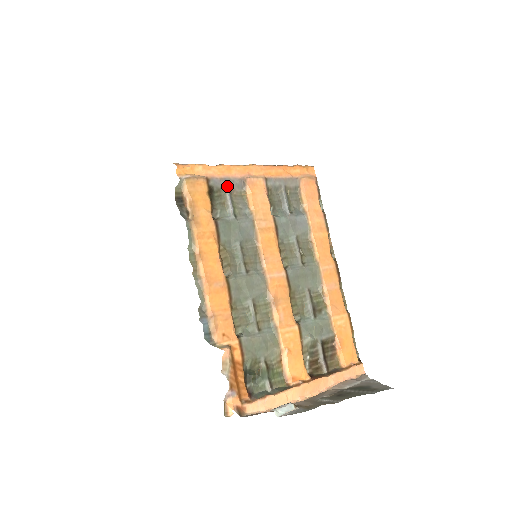
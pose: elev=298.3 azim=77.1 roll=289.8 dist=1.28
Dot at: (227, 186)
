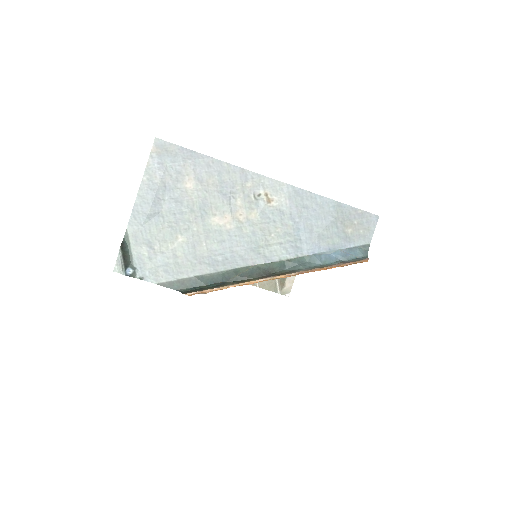
Dot at: occluded
